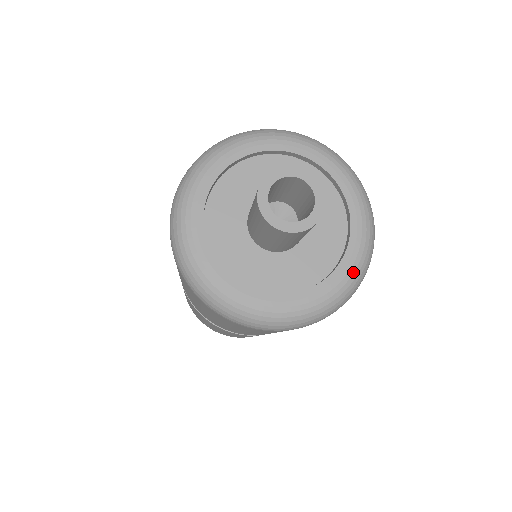
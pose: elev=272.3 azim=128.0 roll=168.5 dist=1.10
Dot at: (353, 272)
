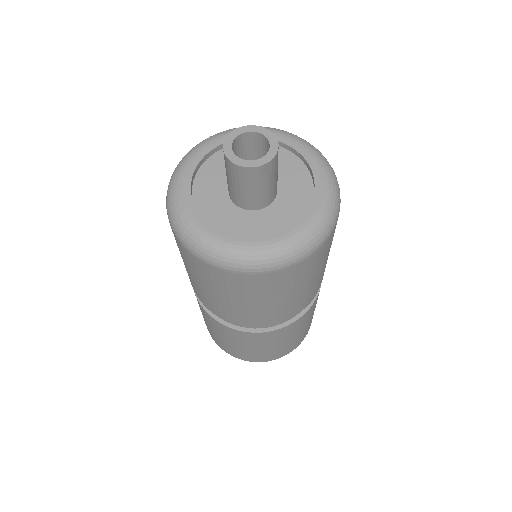
Dot at: (328, 186)
